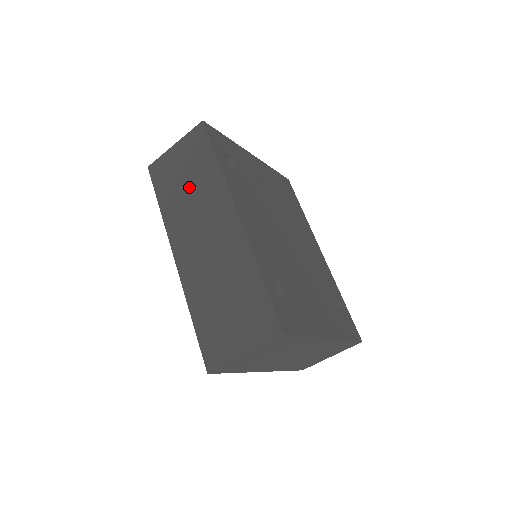
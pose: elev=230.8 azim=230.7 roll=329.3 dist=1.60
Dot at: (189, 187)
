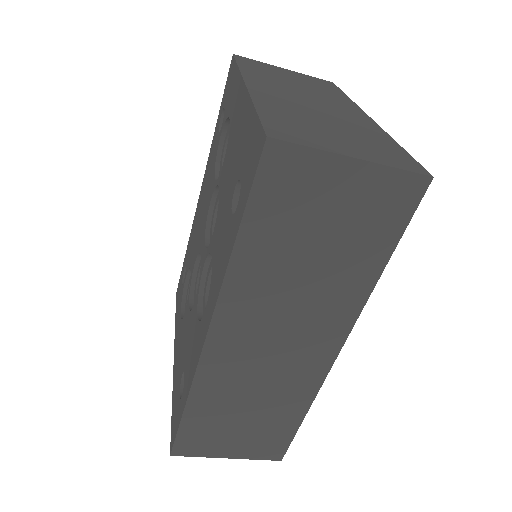
Dot at: (313, 263)
